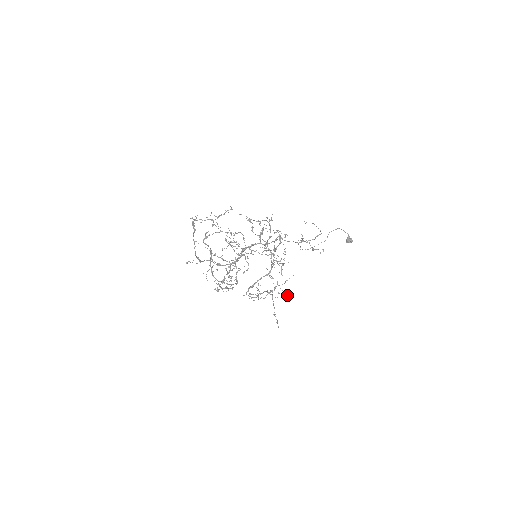
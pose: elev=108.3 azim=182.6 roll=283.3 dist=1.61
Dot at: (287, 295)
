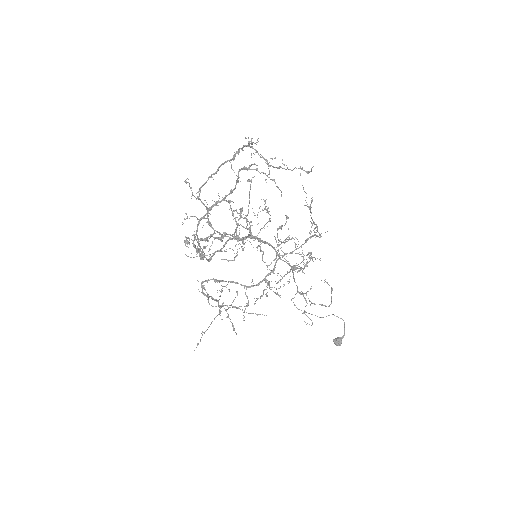
Dot at: (234, 328)
